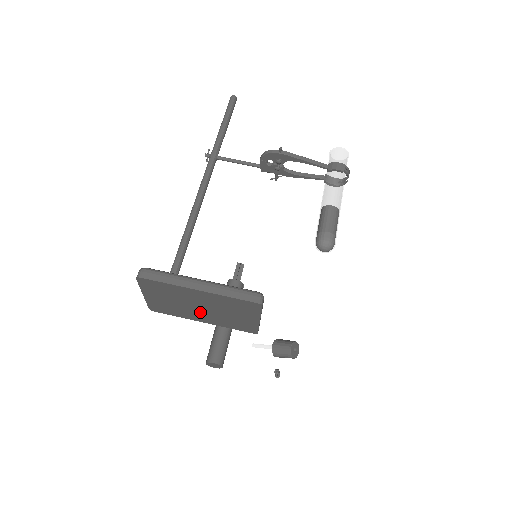
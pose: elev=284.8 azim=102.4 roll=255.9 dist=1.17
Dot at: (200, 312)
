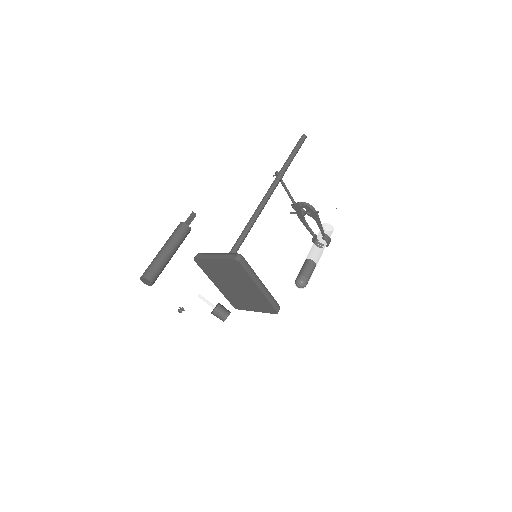
Dot at: (229, 285)
